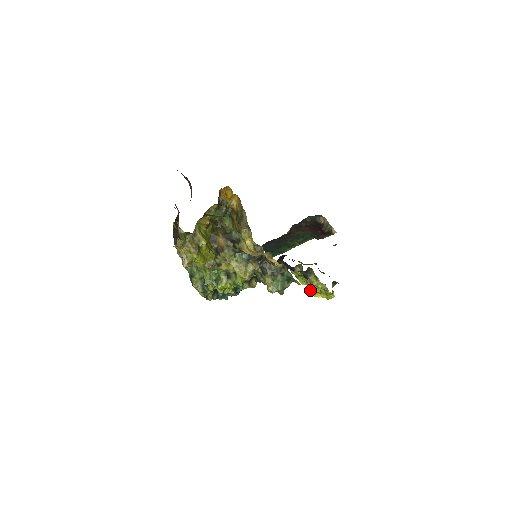
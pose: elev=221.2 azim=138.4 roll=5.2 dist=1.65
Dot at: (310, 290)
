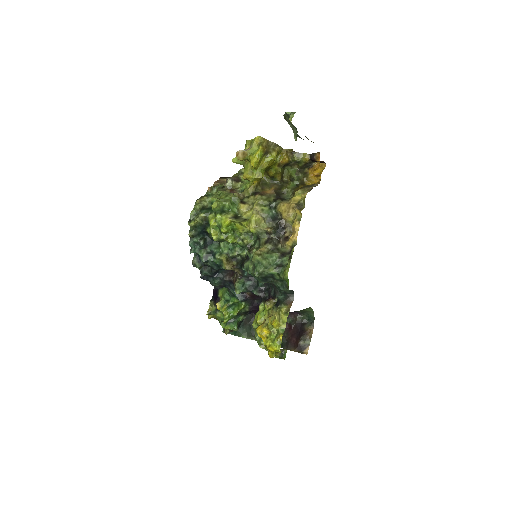
Dot at: (263, 325)
